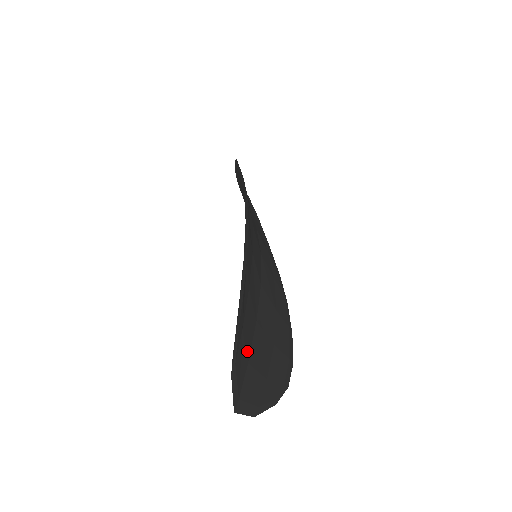
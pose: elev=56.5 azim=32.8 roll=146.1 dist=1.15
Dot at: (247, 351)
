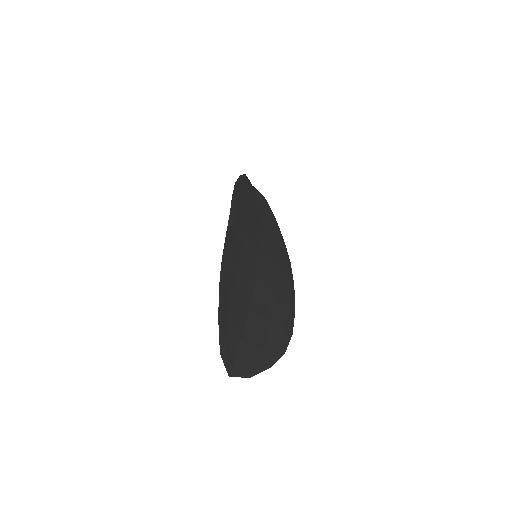
Dot at: (238, 333)
